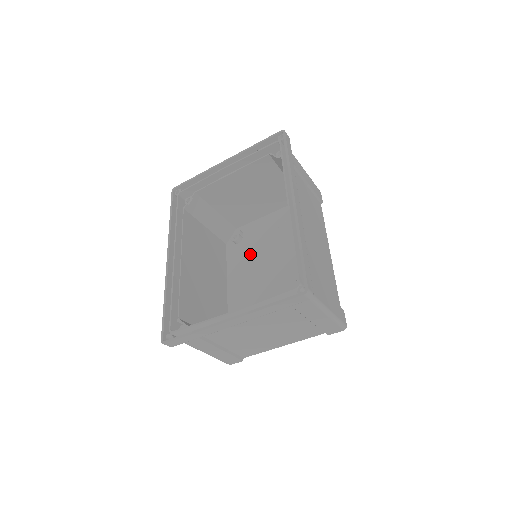
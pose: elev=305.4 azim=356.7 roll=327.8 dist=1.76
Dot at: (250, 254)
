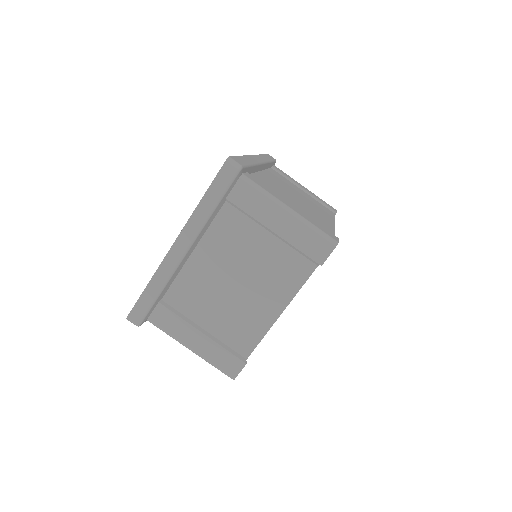
Dot at: occluded
